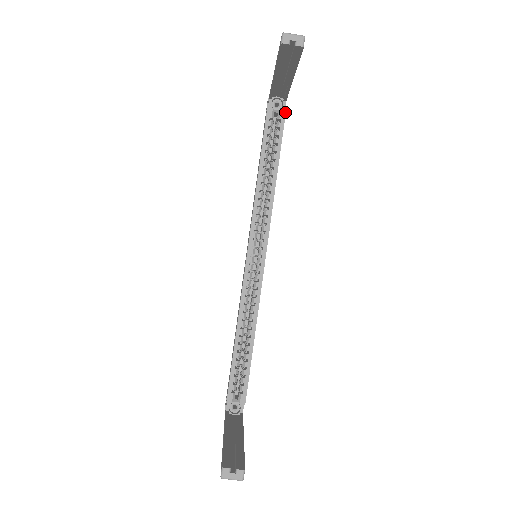
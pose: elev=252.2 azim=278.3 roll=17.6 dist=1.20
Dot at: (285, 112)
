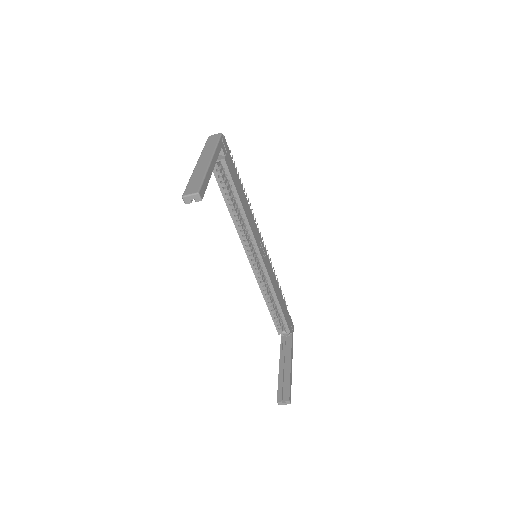
Dot at: (224, 161)
